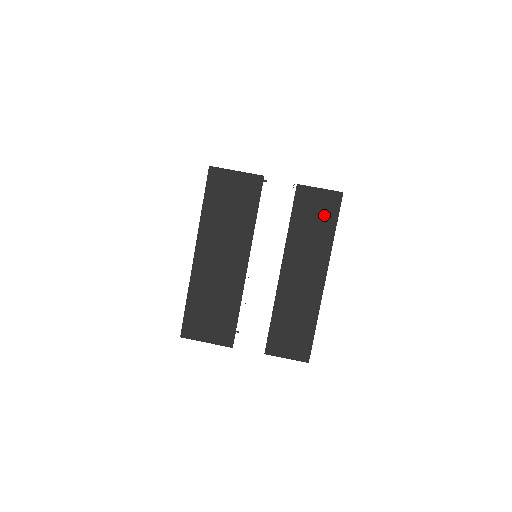
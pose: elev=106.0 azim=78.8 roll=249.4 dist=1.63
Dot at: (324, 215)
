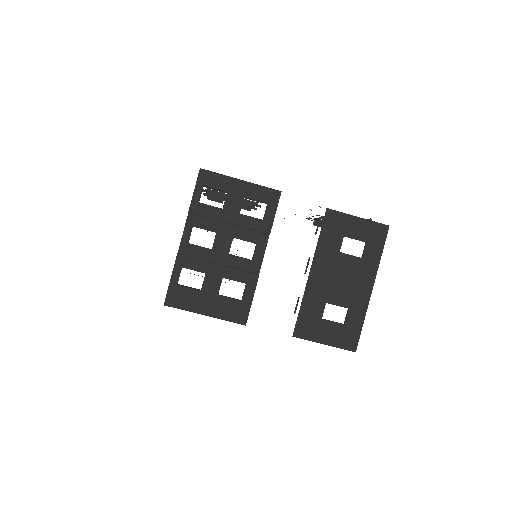
Dot at: occluded
